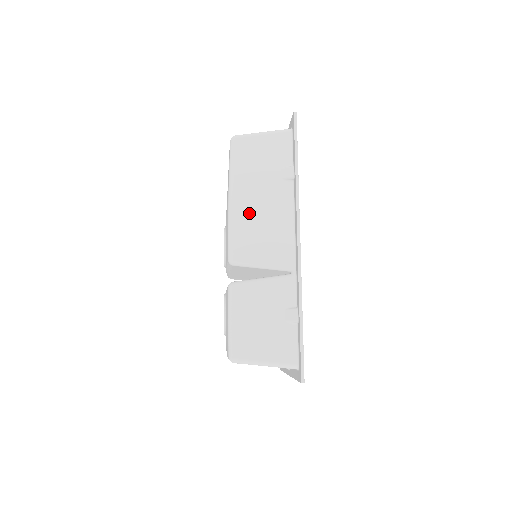
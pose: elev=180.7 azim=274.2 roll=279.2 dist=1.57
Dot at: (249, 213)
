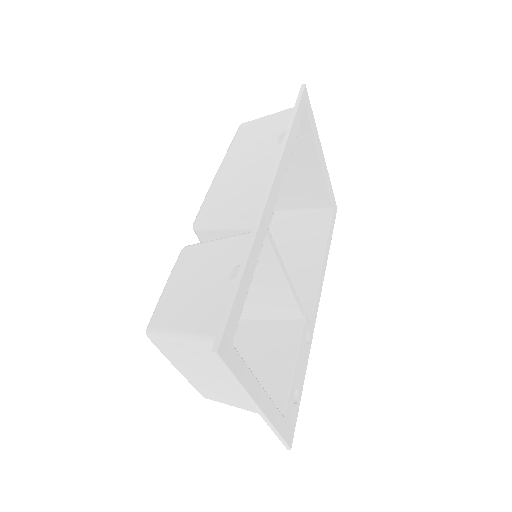
Dot at: (231, 178)
